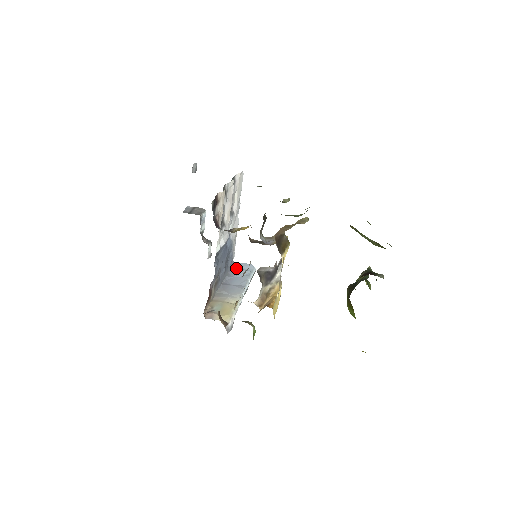
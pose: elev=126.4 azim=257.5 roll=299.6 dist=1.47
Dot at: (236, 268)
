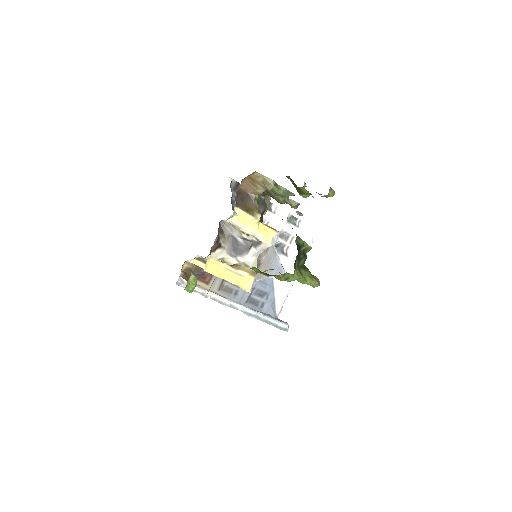
Dot at: occluded
